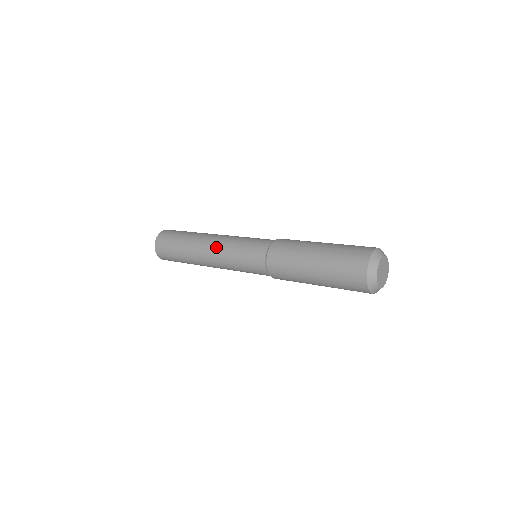
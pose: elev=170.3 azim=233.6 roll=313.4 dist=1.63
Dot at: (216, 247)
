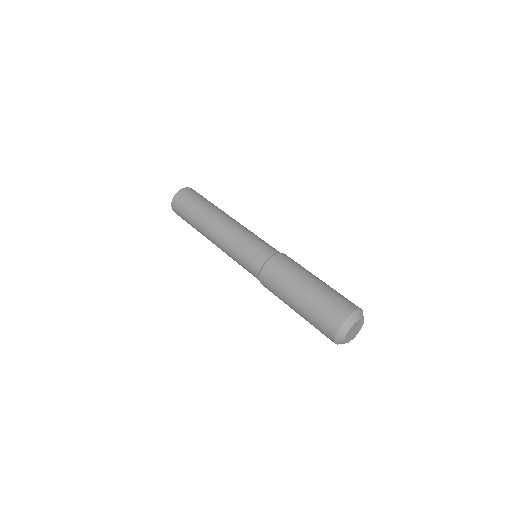
Dot at: occluded
